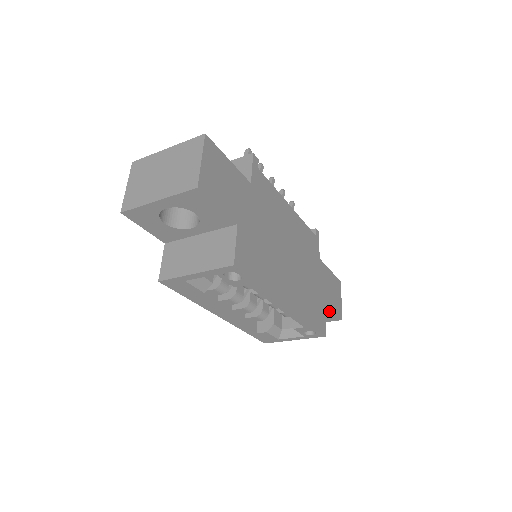
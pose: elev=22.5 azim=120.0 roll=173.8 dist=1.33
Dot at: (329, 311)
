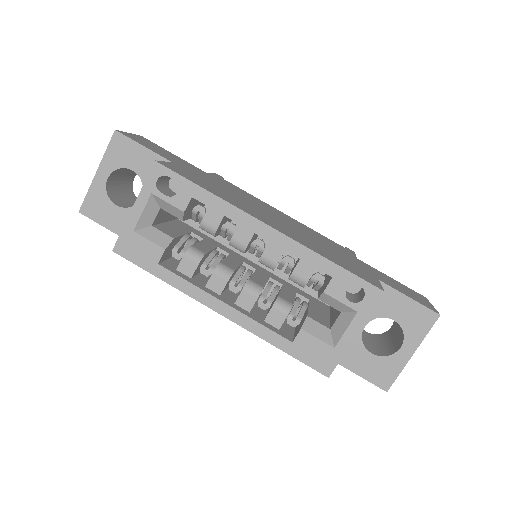
Dot at: (400, 298)
